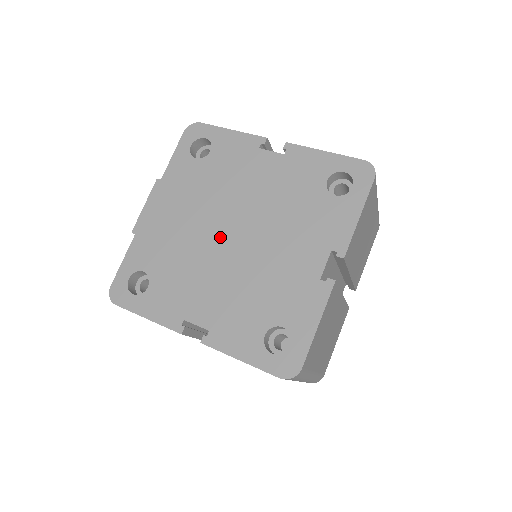
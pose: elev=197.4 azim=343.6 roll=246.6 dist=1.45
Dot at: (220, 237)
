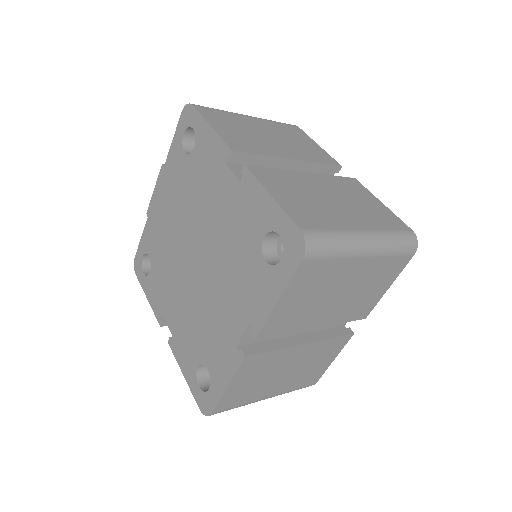
Dot at: (187, 254)
